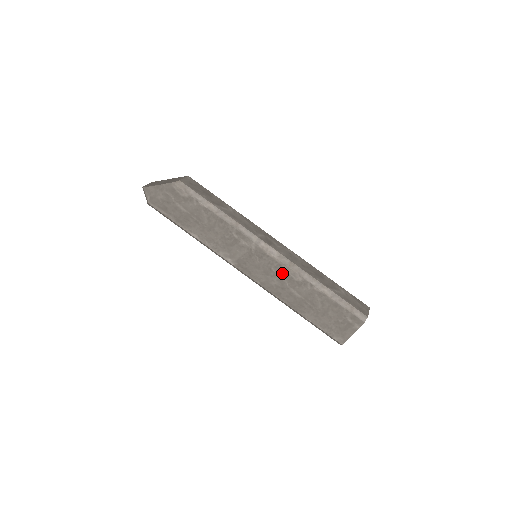
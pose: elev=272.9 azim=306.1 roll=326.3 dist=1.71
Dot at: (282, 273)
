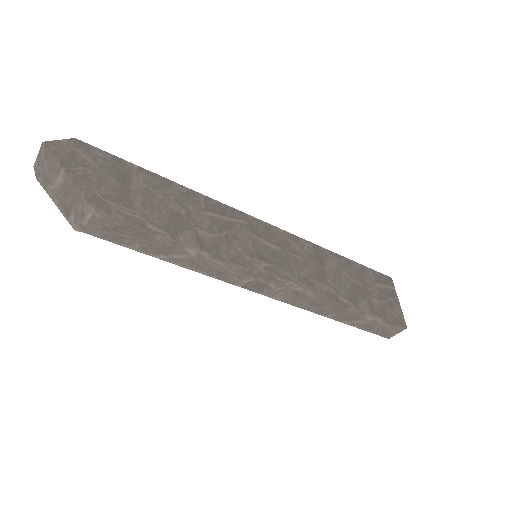
Dot at: occluded
